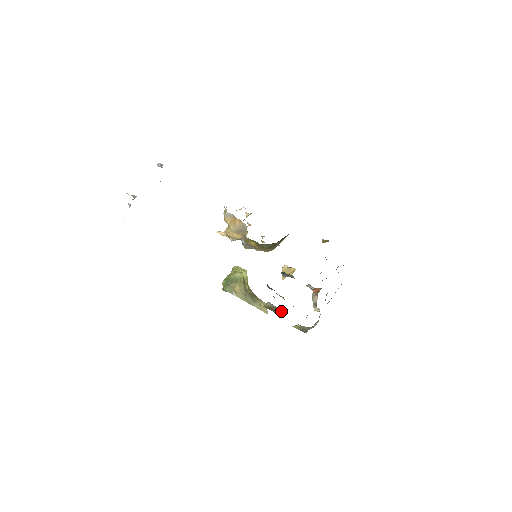
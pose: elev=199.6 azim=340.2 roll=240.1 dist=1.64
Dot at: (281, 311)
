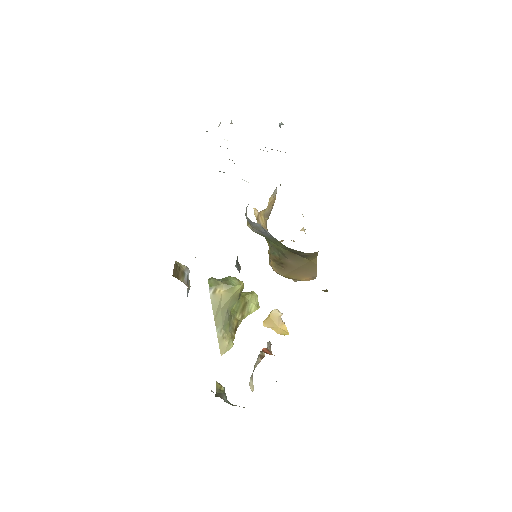
Dot at: (181, 280)
